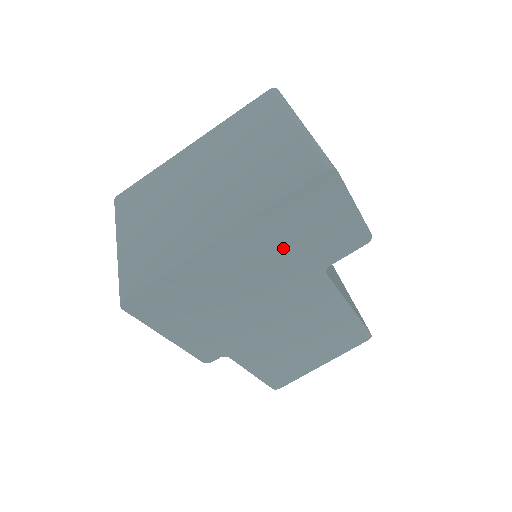
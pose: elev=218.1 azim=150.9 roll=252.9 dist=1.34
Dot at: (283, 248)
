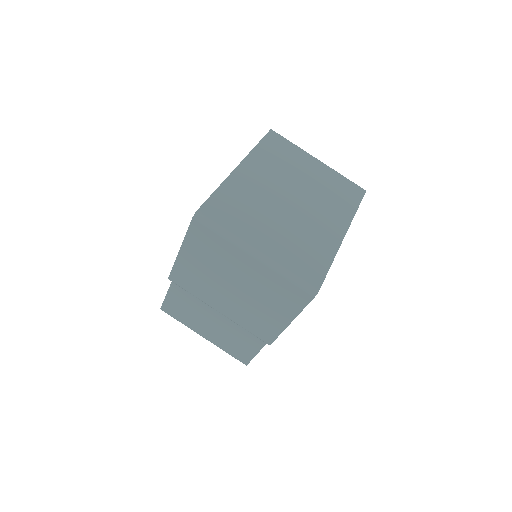
Dot at: occluded
